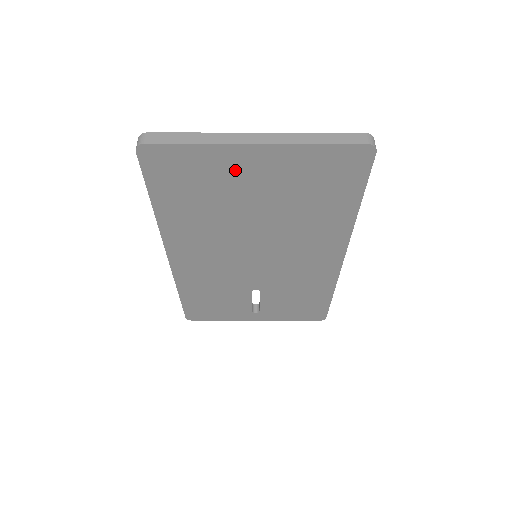
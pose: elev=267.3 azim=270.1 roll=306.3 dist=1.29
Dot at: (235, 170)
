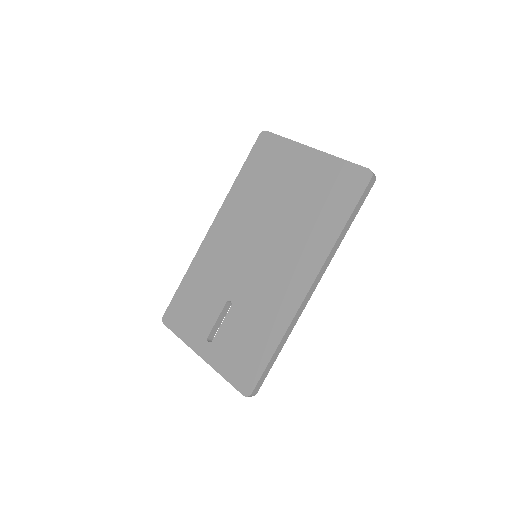
Dot at: (293, 164)
